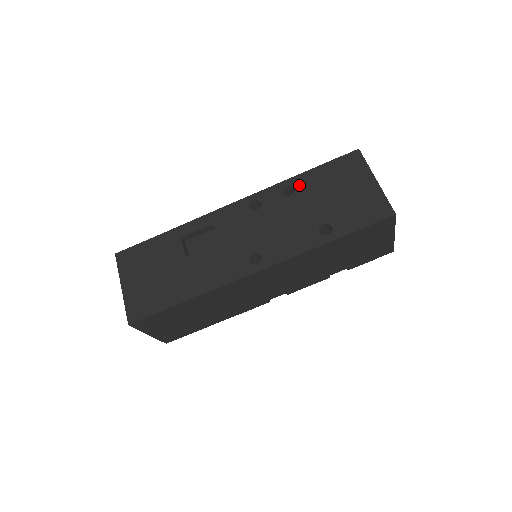
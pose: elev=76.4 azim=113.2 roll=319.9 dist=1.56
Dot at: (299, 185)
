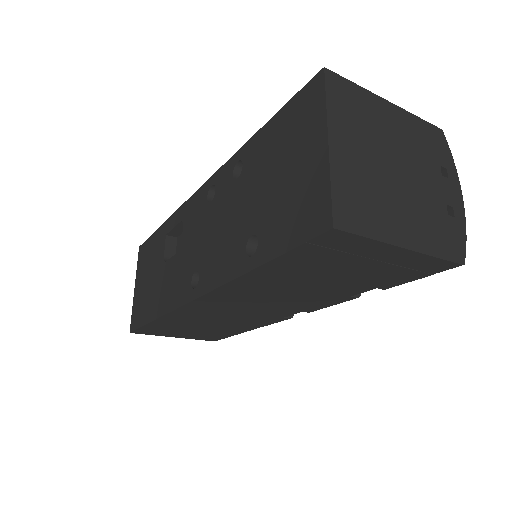
Dot at: (248, 157)
